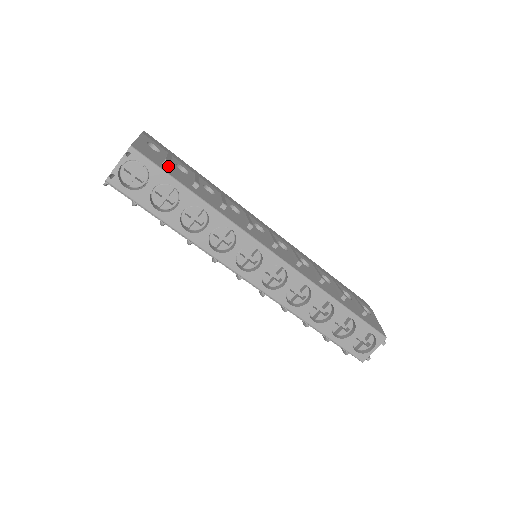
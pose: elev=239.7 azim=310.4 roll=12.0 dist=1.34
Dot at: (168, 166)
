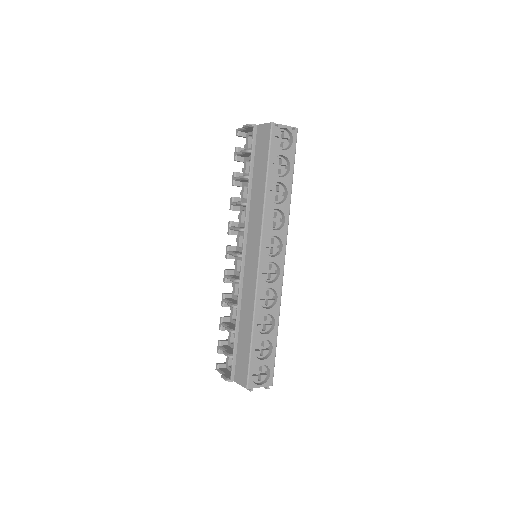
Dot at: occluded
